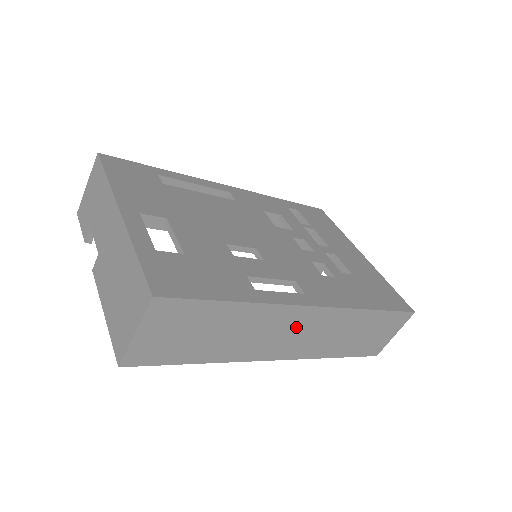
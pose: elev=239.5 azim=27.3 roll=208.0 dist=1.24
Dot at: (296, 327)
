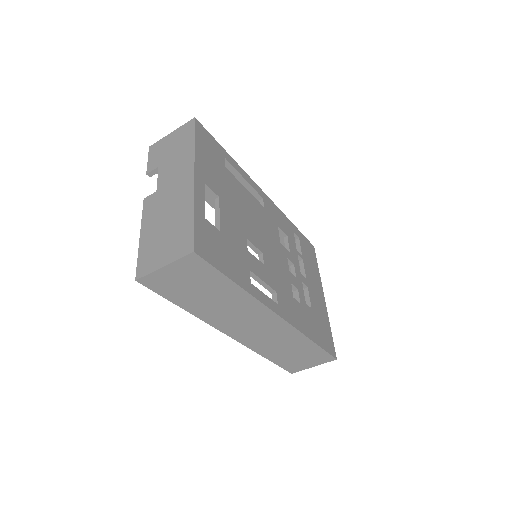
Dot at: (258, 323)
